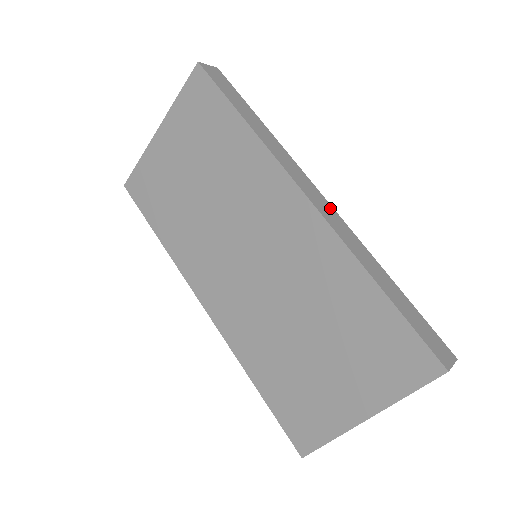
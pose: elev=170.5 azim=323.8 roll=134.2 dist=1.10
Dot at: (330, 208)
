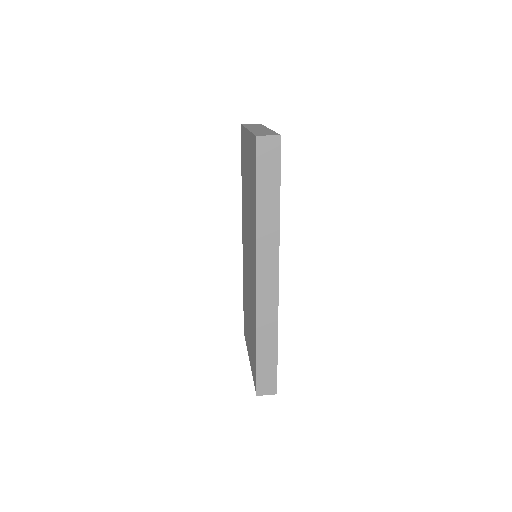
Dot at: (274, 291)
